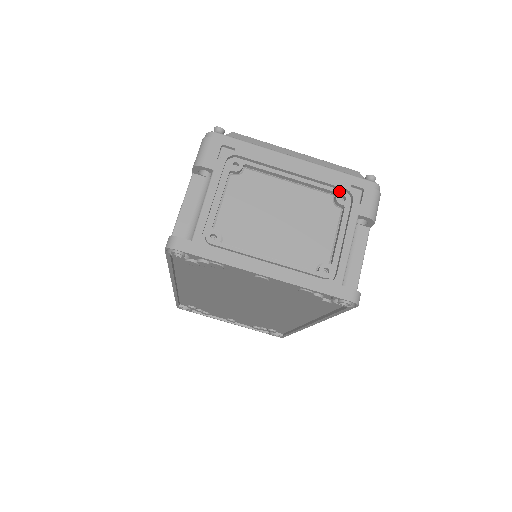
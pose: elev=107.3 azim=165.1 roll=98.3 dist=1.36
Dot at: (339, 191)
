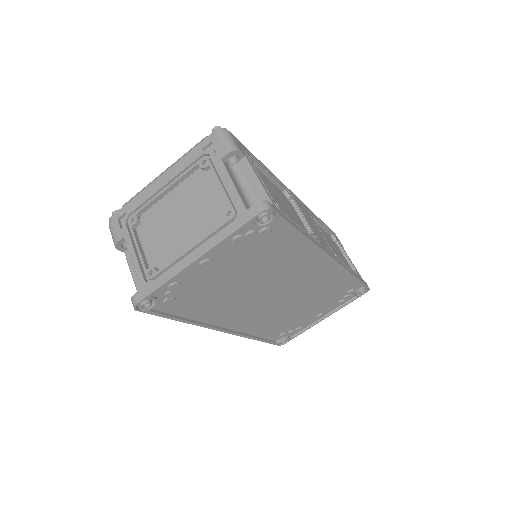
Dot at: (198, 161)
